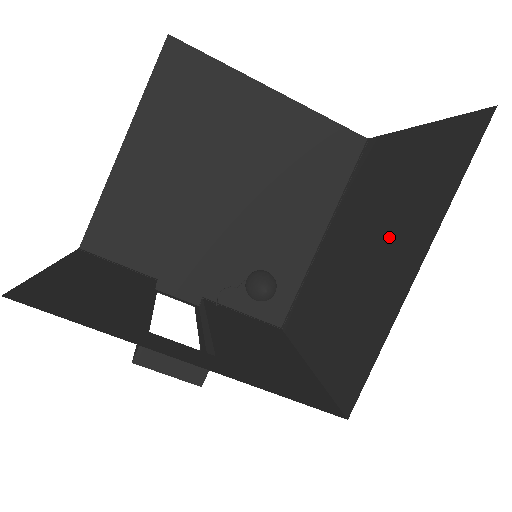
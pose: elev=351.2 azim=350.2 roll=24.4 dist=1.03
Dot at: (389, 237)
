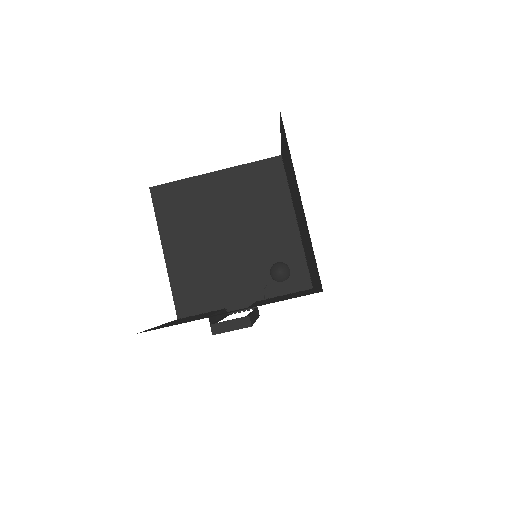
Dot at: (297, 196)
